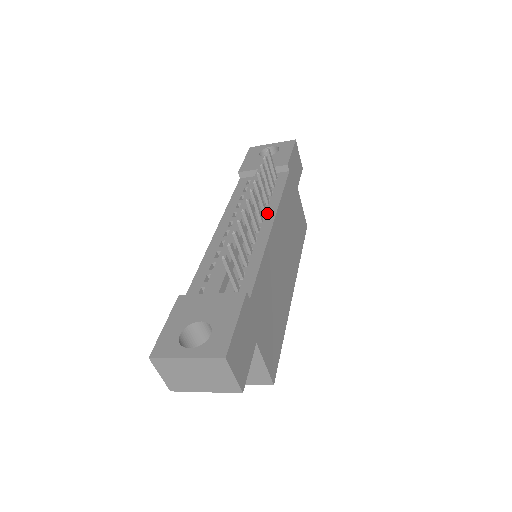
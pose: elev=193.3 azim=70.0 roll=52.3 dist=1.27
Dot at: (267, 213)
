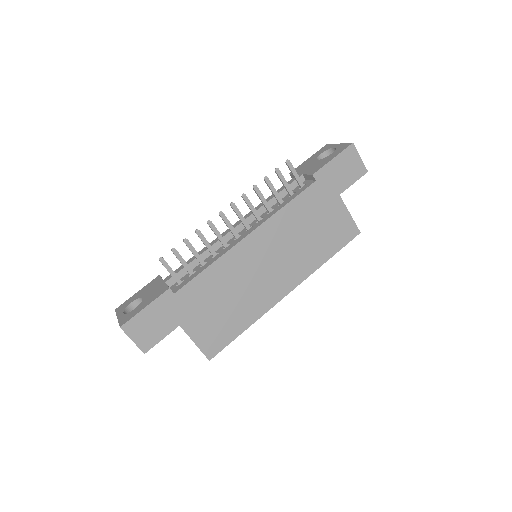
Dot at: (257, 223)
